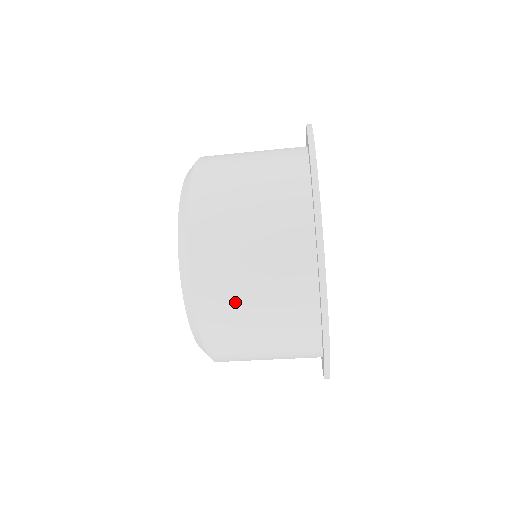
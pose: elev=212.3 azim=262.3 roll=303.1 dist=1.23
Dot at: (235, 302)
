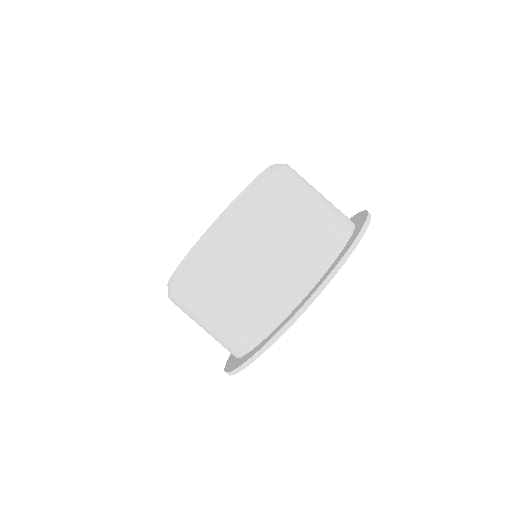
Dot at: occluded
